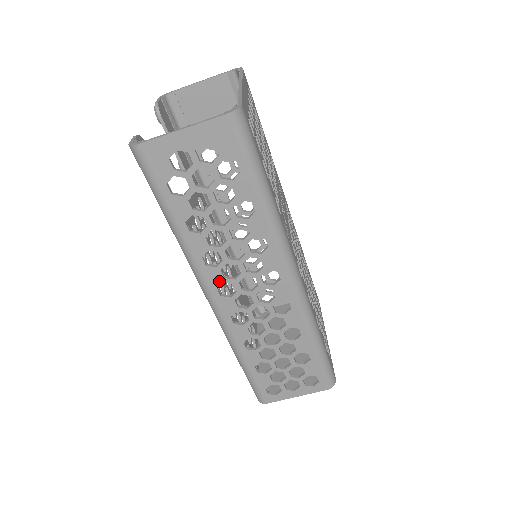
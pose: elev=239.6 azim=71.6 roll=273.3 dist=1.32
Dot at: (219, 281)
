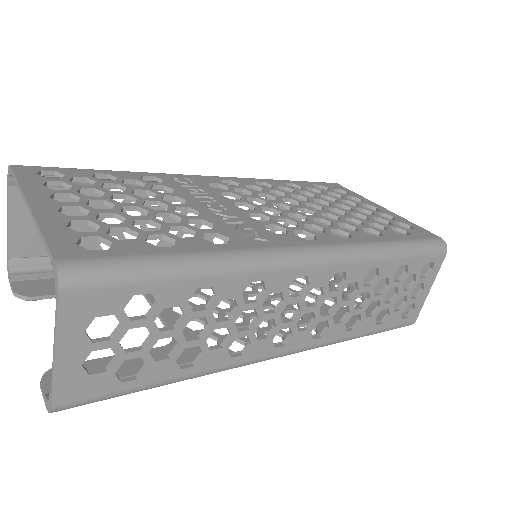
Dot at: (268, 344)
